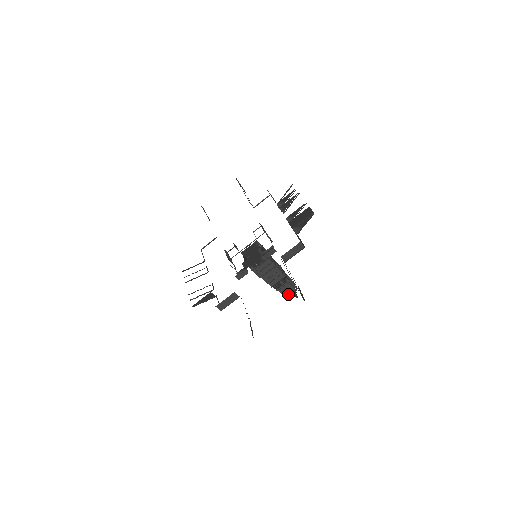
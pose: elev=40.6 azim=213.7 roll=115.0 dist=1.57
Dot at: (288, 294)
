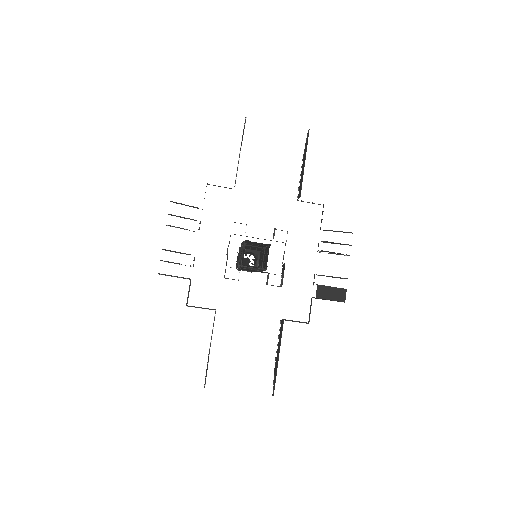
Dot at: occluded
